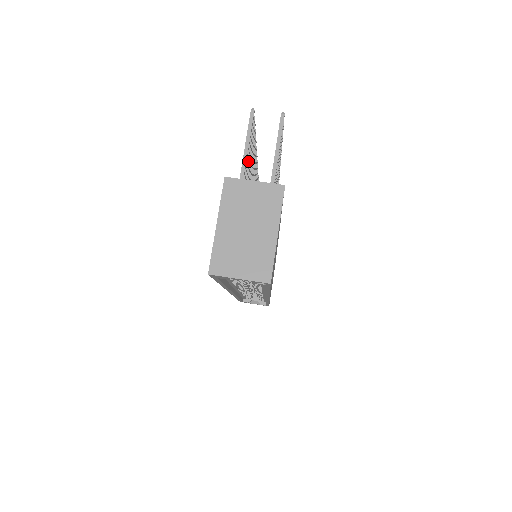
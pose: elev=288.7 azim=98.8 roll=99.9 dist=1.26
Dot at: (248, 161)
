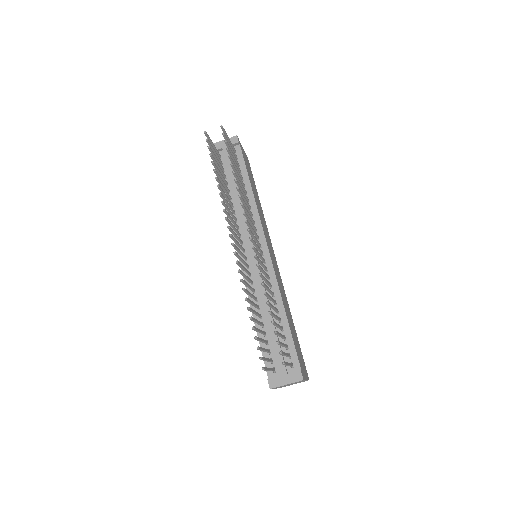
Dot at: (264, 351)
